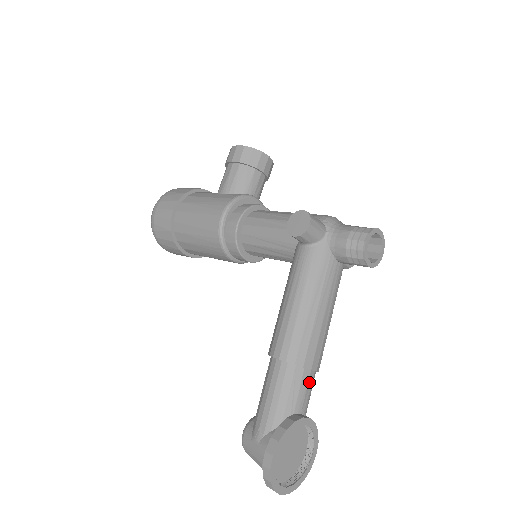
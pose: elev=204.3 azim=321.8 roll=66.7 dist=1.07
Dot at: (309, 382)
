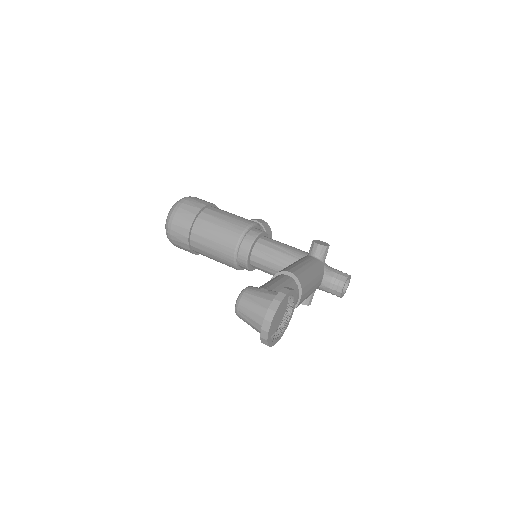
Dot at: occluded
